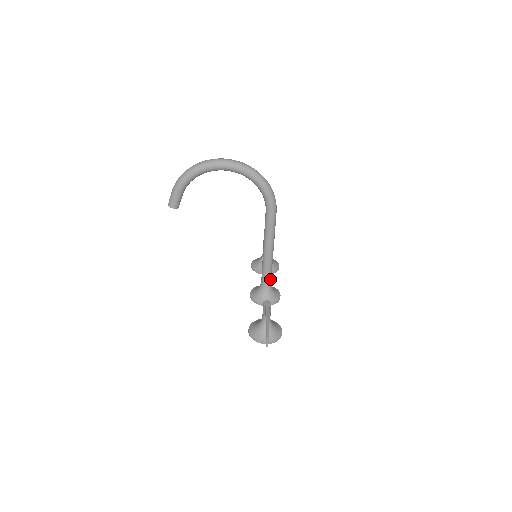
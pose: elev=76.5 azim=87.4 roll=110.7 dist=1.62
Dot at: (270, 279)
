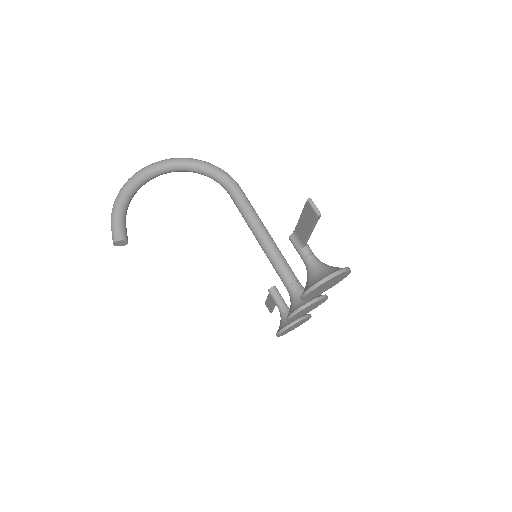
Dot at: (294, 275)
